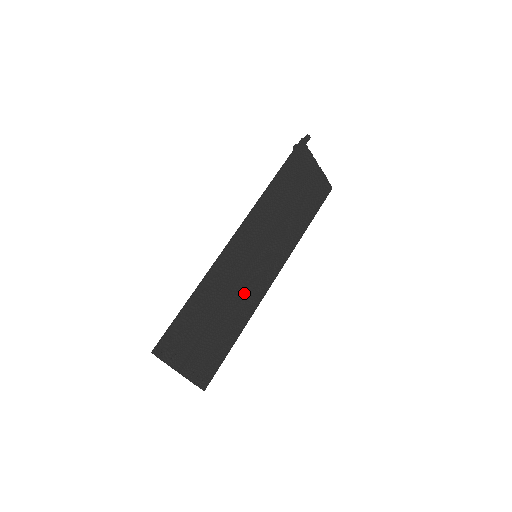
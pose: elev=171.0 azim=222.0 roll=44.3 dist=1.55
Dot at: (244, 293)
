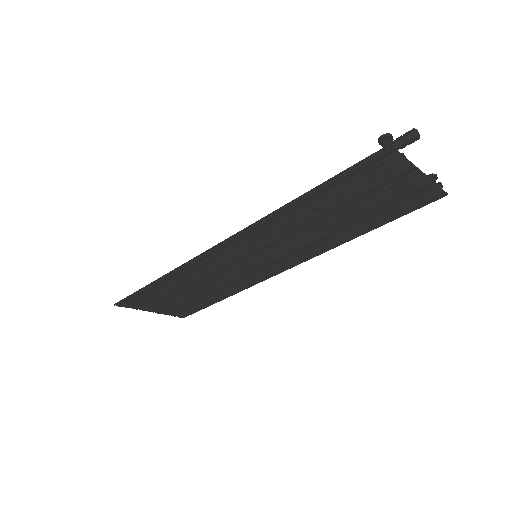
Dot at: (234, 278)
